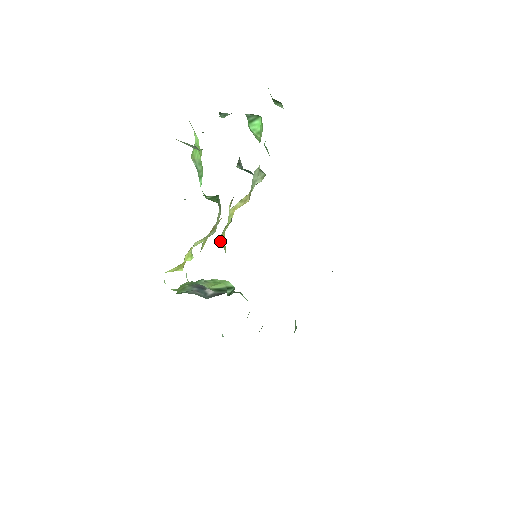
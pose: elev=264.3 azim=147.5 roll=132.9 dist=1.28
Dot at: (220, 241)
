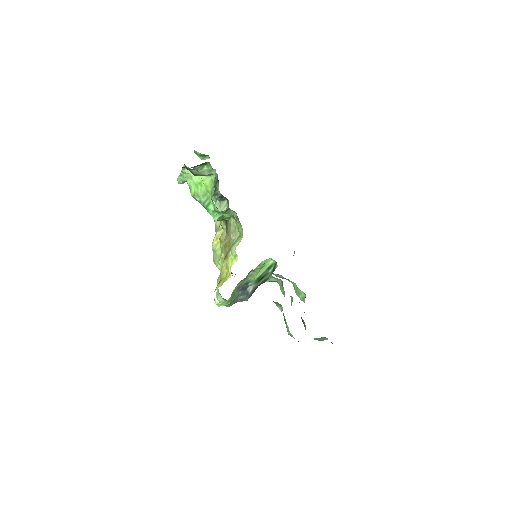
Dot at: (219, 268)
